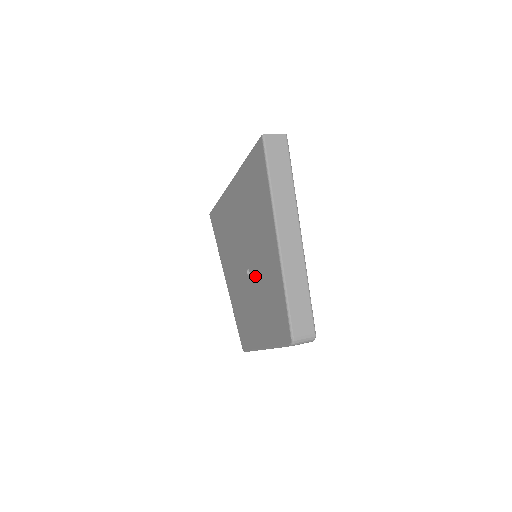
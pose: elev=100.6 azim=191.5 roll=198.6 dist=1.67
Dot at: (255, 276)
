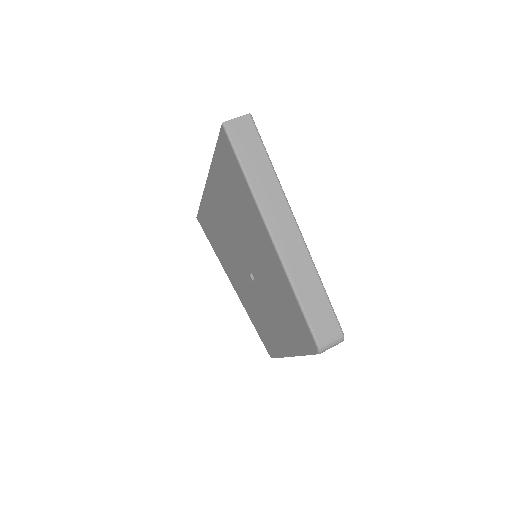
Dot at: (260, 280)
